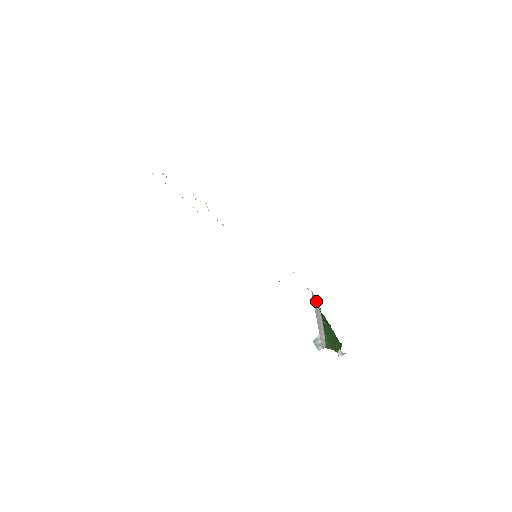
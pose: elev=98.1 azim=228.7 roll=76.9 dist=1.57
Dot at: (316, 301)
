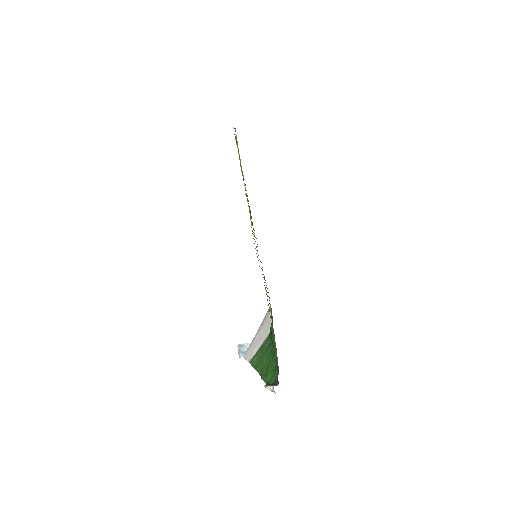
Dot at: (270, 322)
